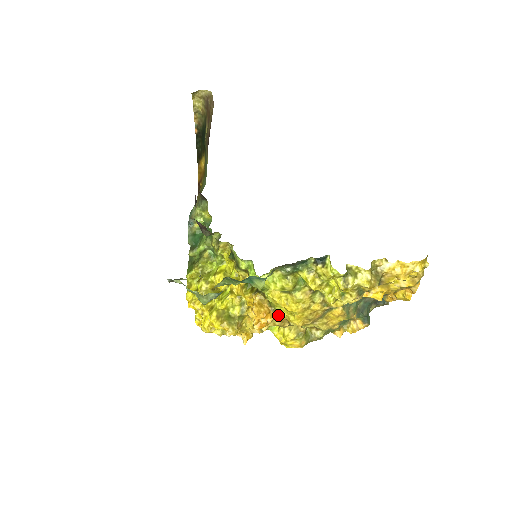
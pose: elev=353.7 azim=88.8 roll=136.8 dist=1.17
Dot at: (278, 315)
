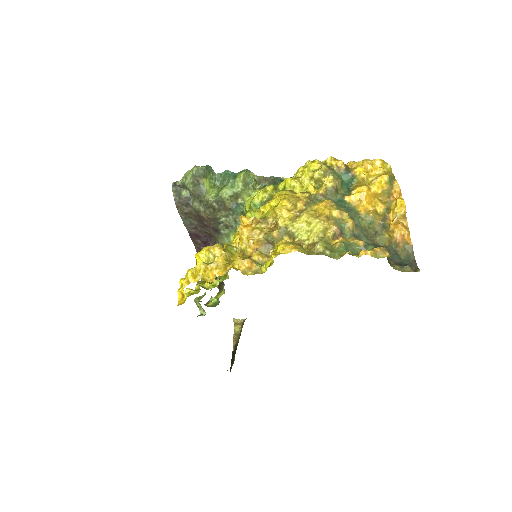
Dot at: (264, 218)
